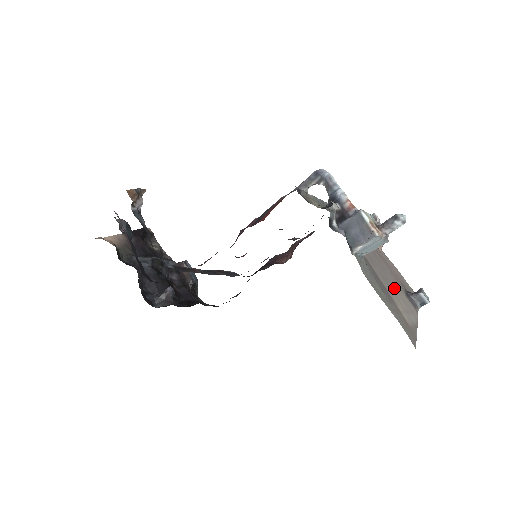
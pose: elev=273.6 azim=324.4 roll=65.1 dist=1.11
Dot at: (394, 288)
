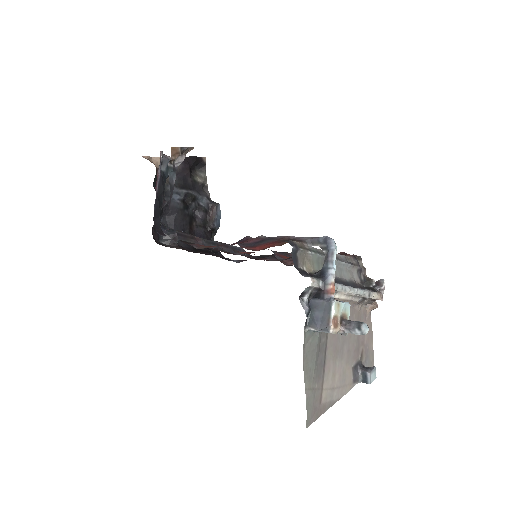
Dot at: (341, 361)
